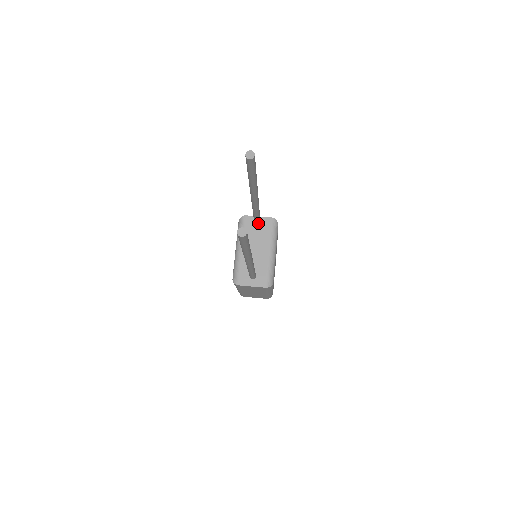
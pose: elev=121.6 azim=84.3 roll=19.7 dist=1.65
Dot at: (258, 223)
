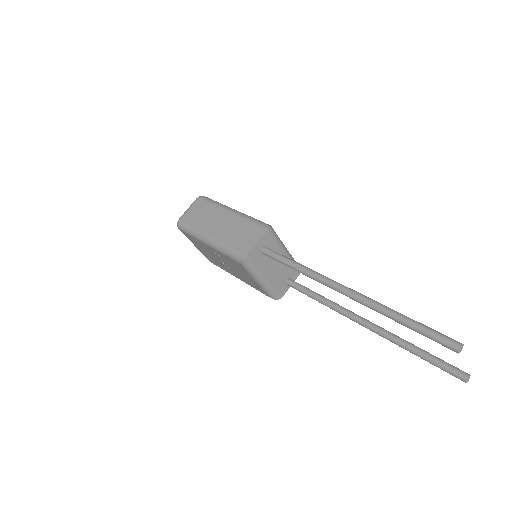
Dot at: occluded
